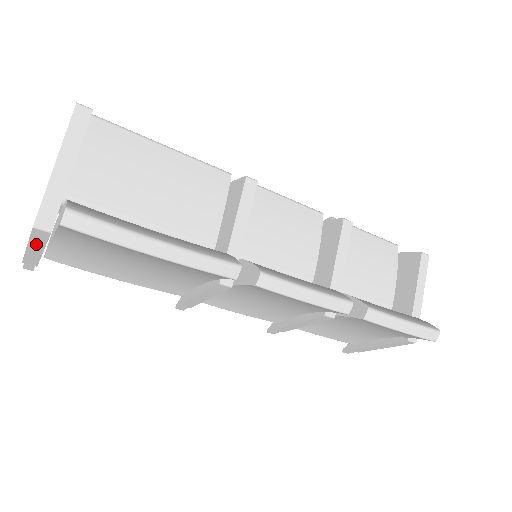
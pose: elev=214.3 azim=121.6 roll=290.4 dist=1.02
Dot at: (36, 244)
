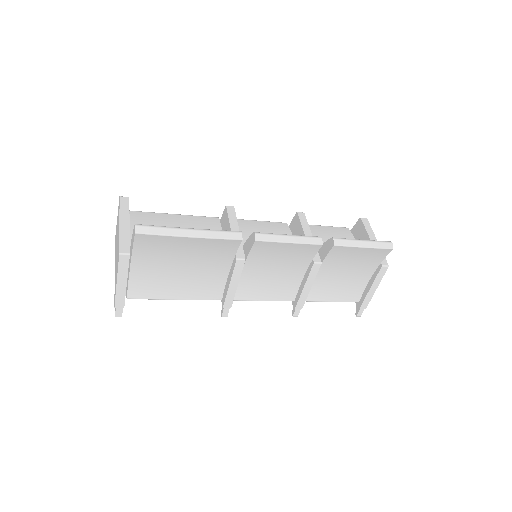
Dot at: (122, 275)
